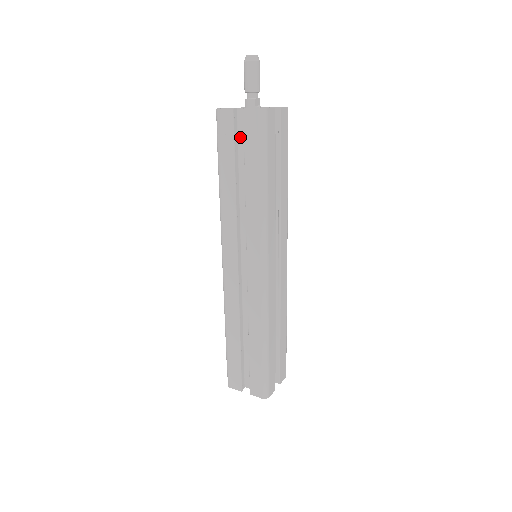
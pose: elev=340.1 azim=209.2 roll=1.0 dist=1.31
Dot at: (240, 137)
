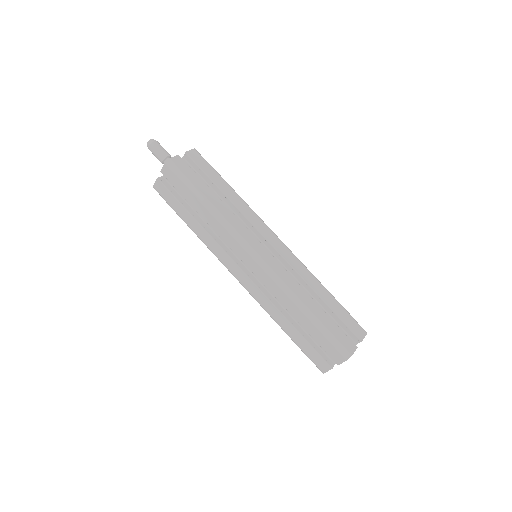
Dot at: occluded
